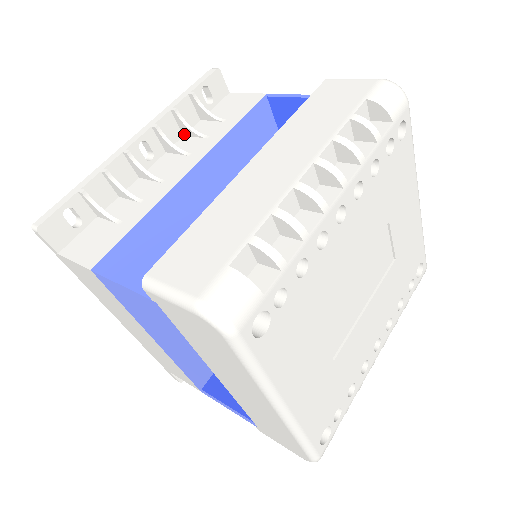
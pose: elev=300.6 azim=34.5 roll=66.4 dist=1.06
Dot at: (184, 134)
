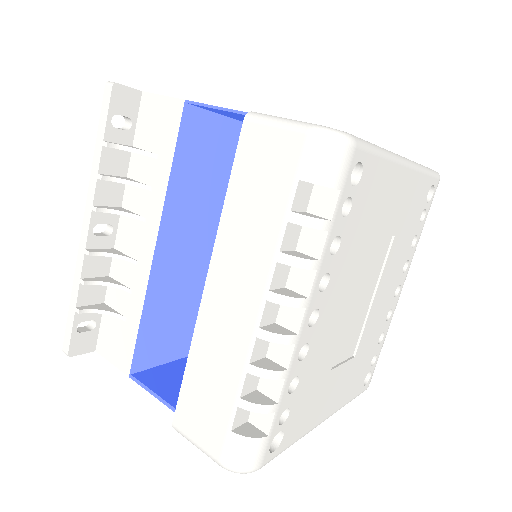
Dot at: occluded
